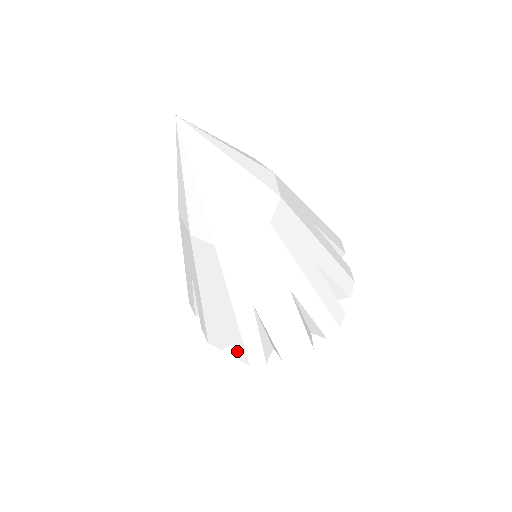
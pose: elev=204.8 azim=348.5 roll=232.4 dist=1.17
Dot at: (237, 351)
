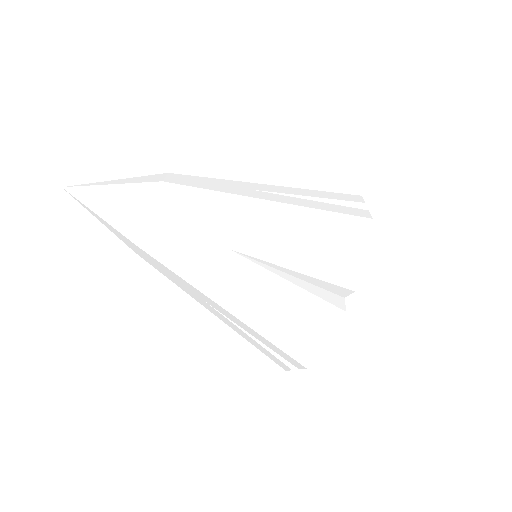
Dot at: (309, 329)
